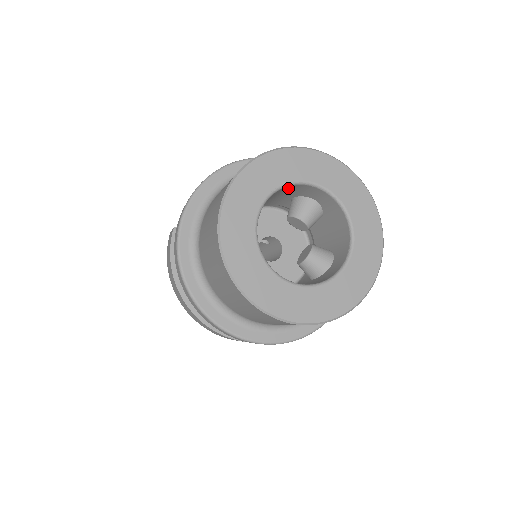
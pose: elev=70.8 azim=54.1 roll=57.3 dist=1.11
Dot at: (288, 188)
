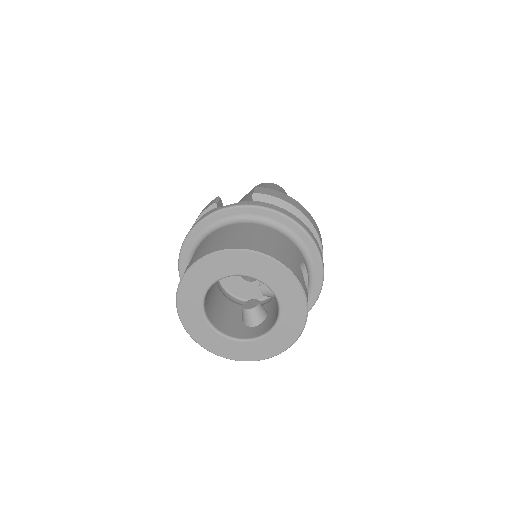
Dot at: occluded
